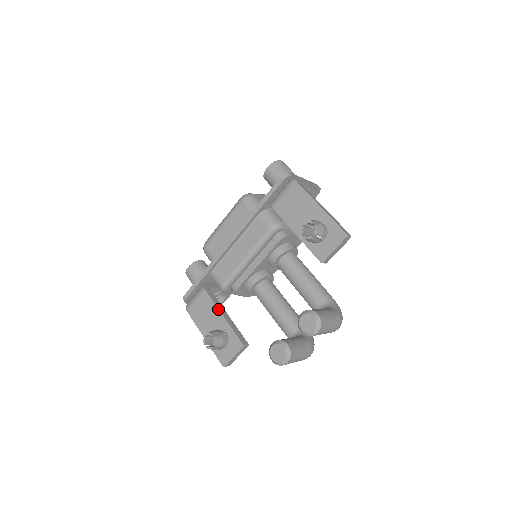
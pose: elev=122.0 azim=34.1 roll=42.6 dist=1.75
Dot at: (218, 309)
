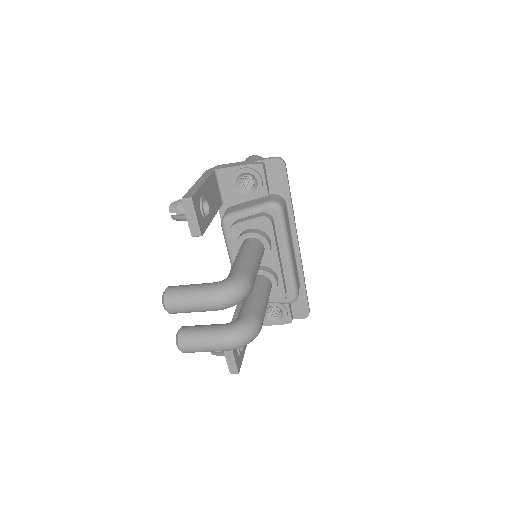
Dot at: (233, 317)
